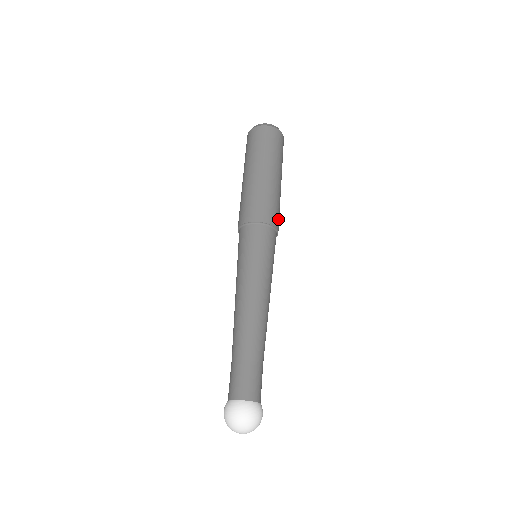
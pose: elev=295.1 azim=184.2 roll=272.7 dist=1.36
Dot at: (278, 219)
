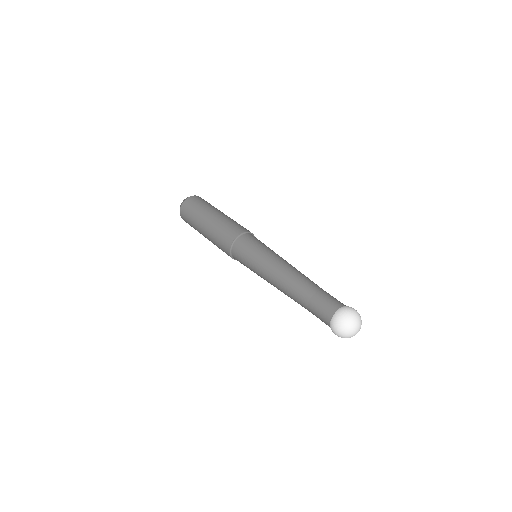
Dot at: occluded
